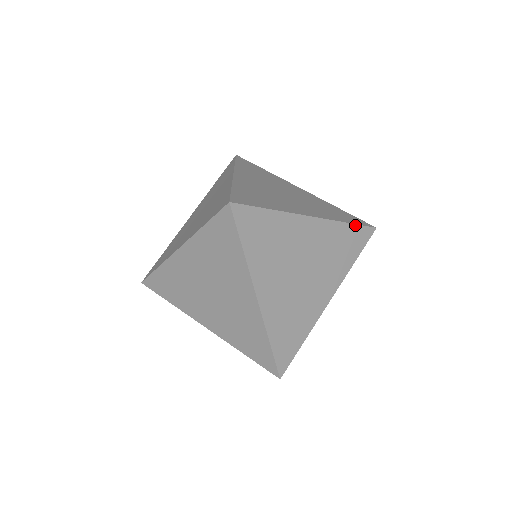
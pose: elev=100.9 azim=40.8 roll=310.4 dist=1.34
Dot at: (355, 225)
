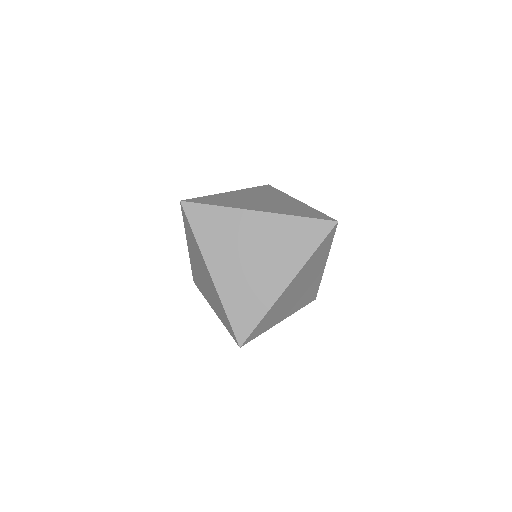
Dot at: (309, 218)
